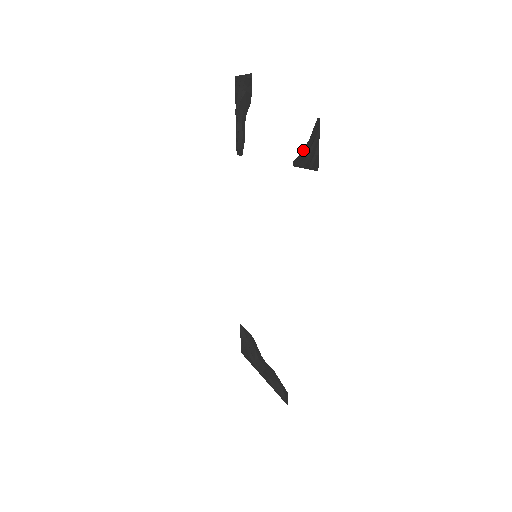
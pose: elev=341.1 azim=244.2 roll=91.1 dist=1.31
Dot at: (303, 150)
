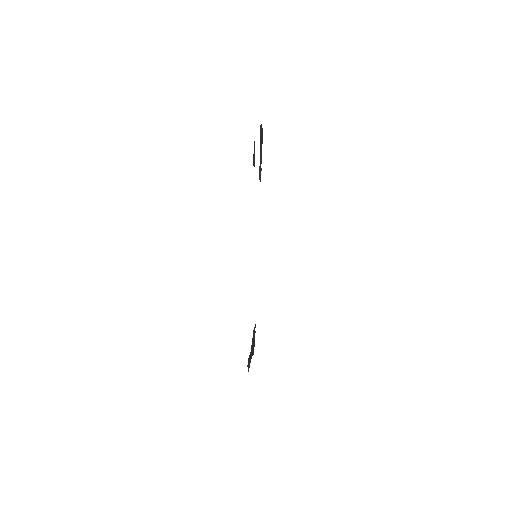
Dot at: occluded
